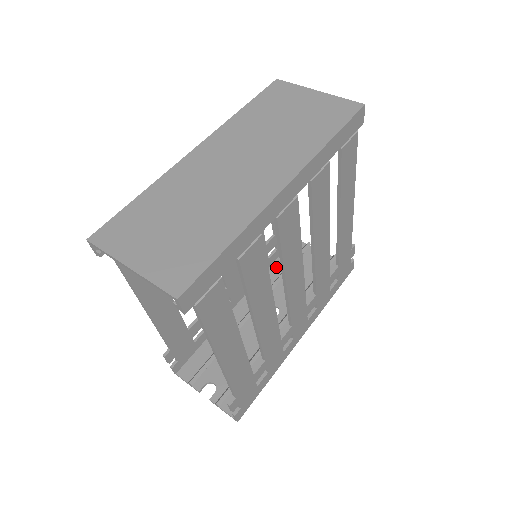
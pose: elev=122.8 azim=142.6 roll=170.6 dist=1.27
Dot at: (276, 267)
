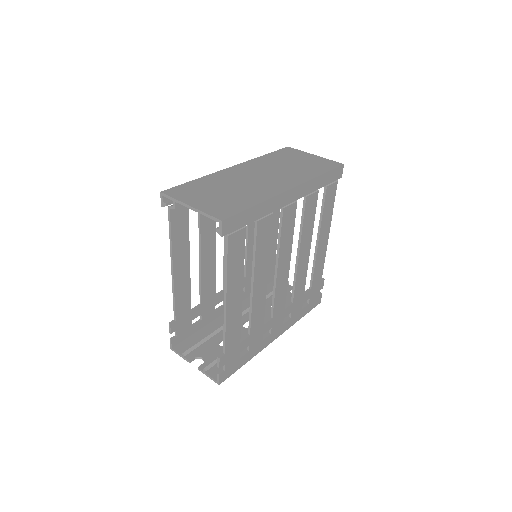
Dot at: occluded
